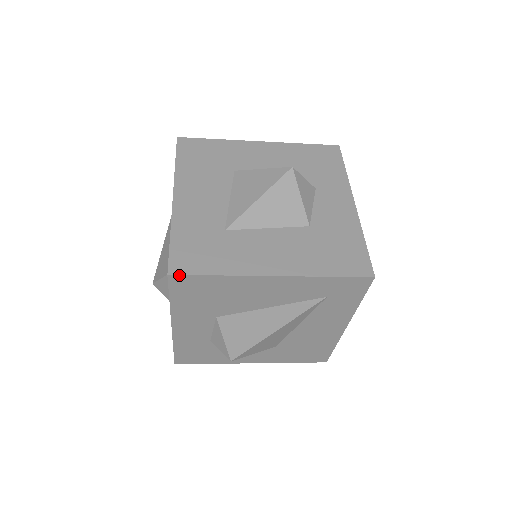
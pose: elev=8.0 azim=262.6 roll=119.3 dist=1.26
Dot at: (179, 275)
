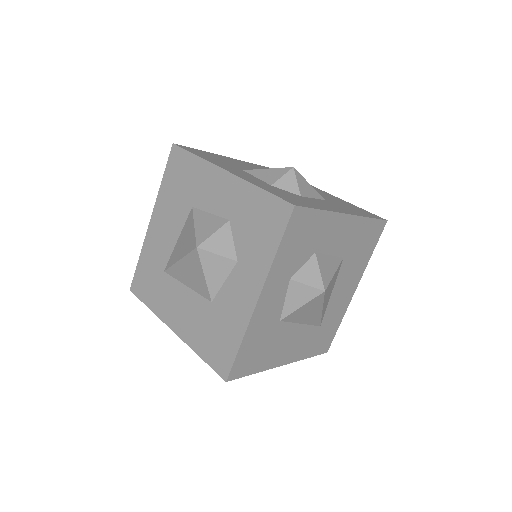
Dot at: (134, 294)
